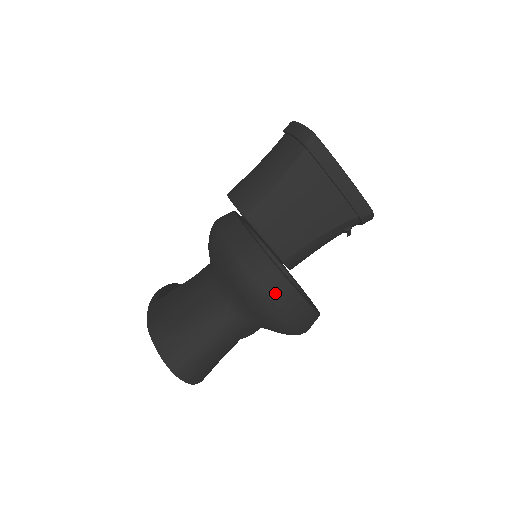
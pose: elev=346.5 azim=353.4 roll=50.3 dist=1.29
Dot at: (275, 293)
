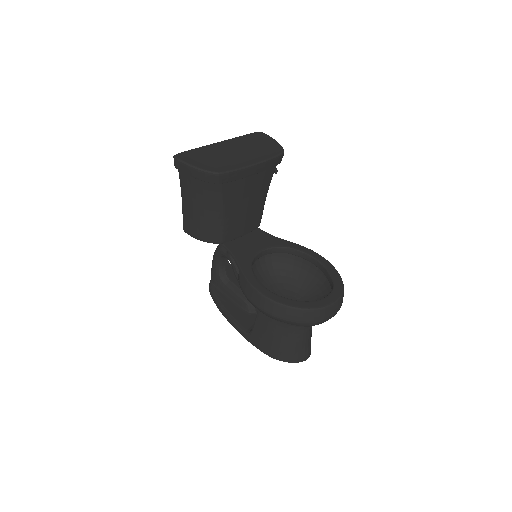
Dot at: (332, 314)
